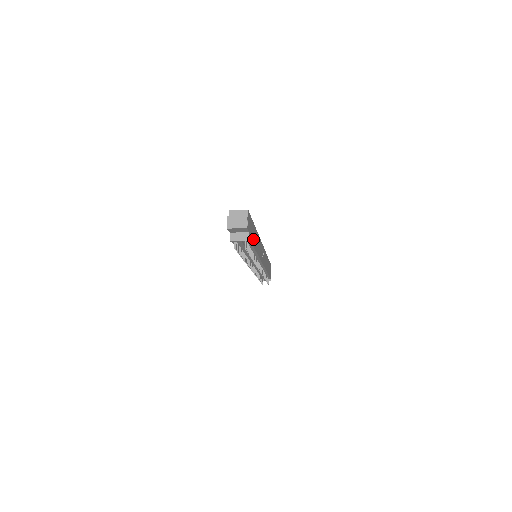
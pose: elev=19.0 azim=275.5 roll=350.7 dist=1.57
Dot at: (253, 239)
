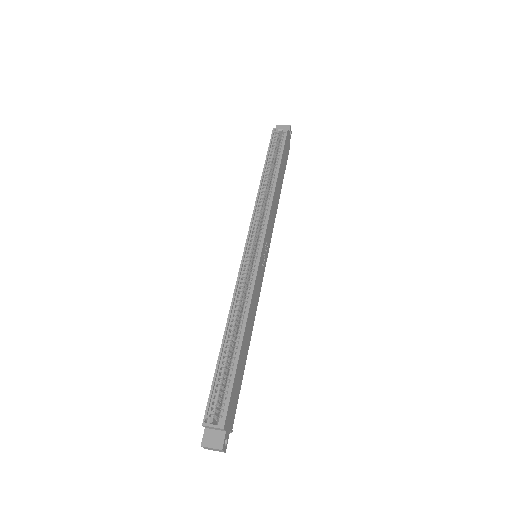
Dot at: (240, 378)
